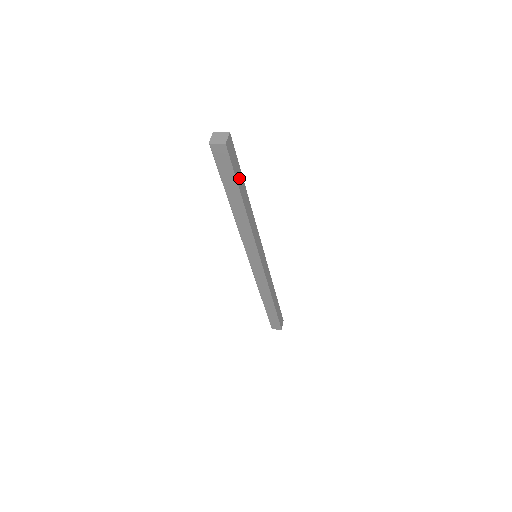
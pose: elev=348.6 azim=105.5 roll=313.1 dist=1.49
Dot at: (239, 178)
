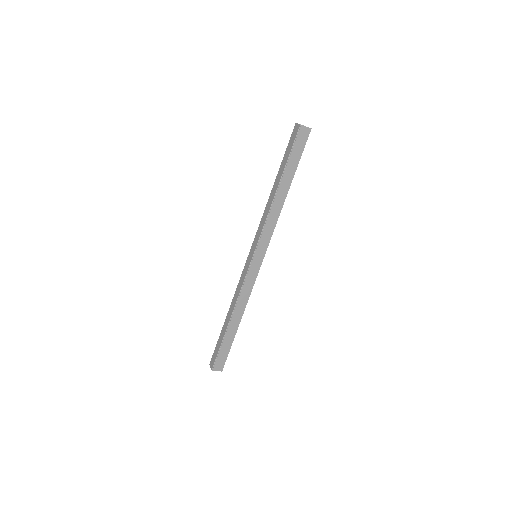
Dot at: occluded
